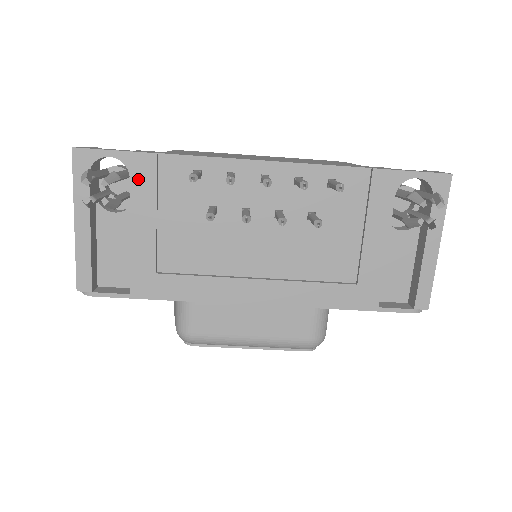
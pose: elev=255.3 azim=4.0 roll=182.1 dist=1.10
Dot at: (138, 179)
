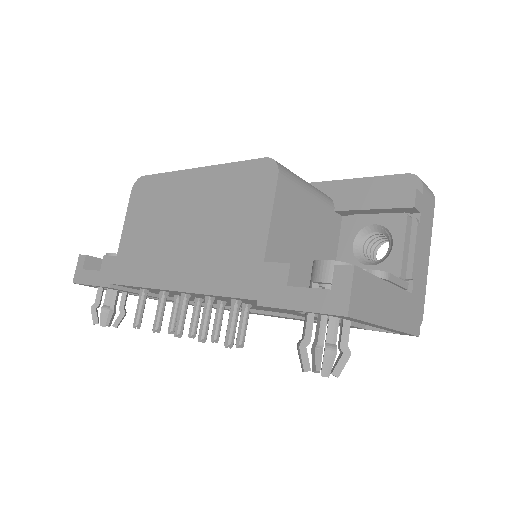
Dot at: (120, 290)
